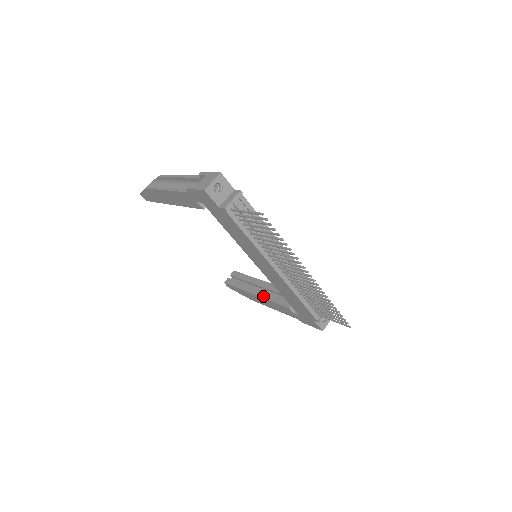
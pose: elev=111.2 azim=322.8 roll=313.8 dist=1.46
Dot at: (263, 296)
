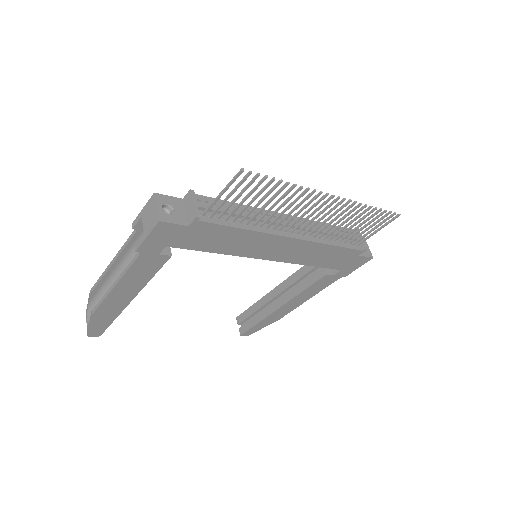
Dot at: (290, 298)
